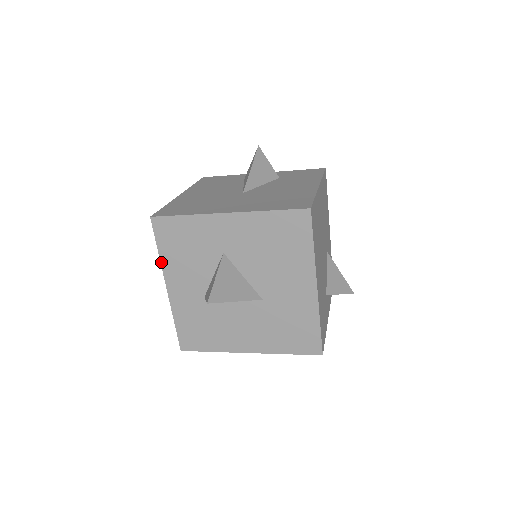
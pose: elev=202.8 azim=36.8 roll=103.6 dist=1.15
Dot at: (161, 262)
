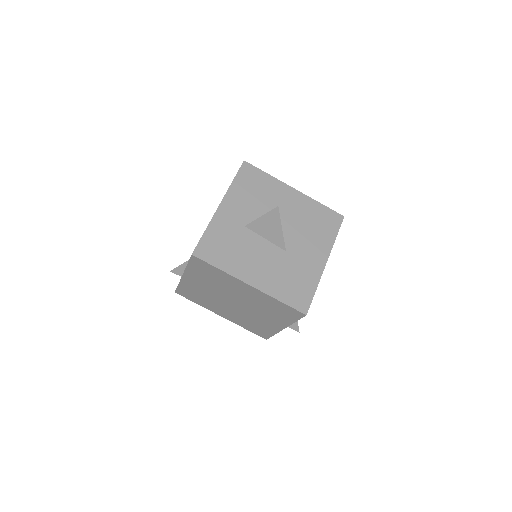
Dot at: (230, 187)
